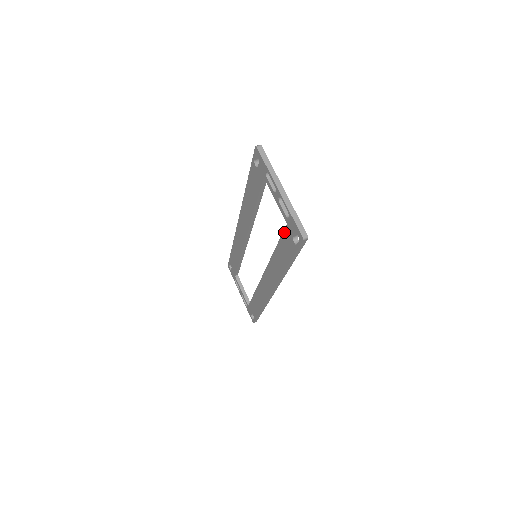
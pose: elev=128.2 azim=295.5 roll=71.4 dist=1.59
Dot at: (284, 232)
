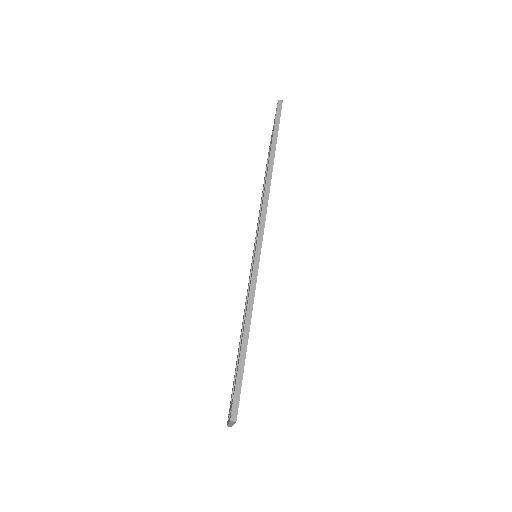
Dot at: (233, 389)
